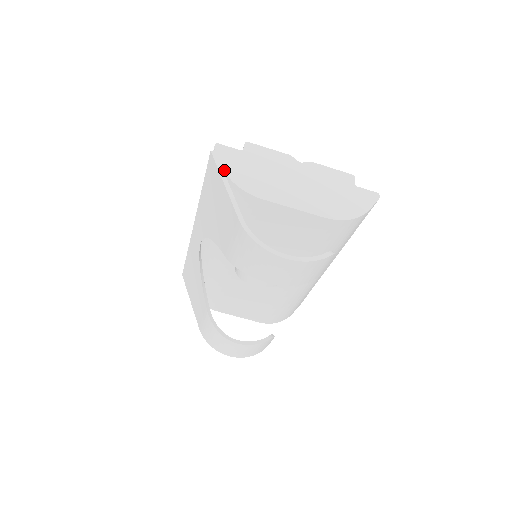
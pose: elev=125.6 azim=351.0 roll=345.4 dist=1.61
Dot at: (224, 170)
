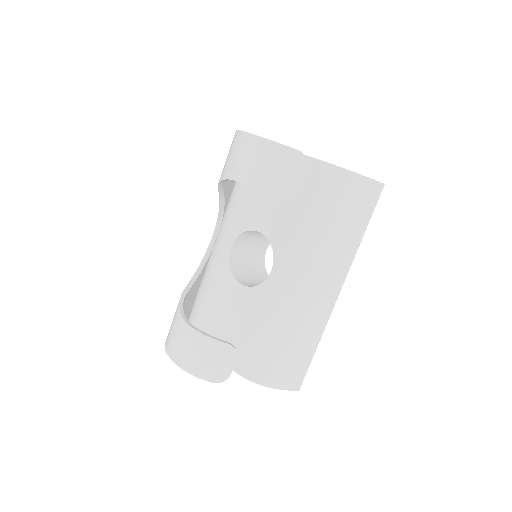
Dot at: occluded
